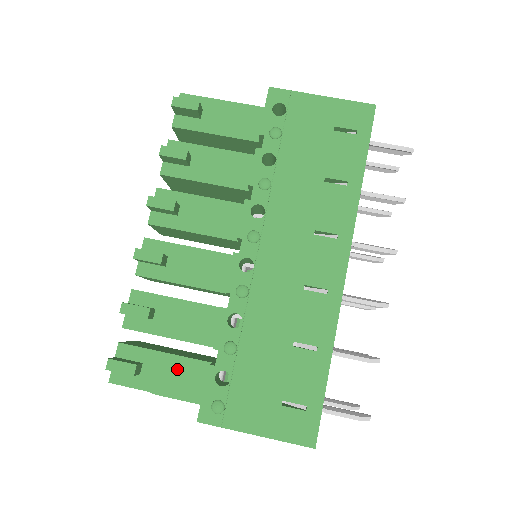
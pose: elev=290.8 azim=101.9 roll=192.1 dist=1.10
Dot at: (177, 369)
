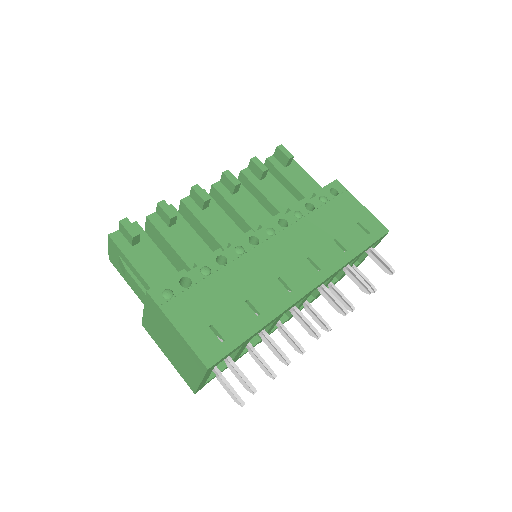
Dot at: (157, 262)
